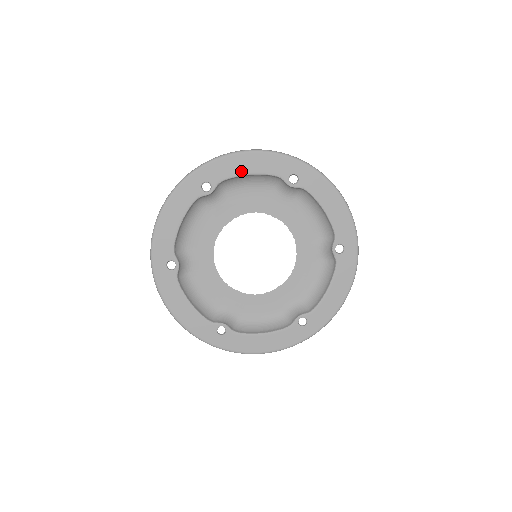
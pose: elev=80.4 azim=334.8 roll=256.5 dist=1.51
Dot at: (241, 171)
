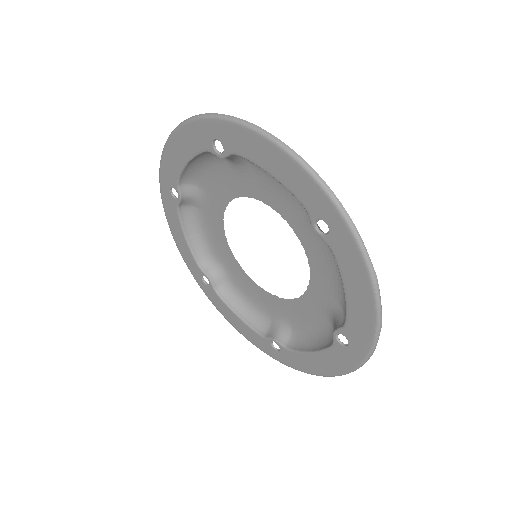
Dot at: (180, 163)
